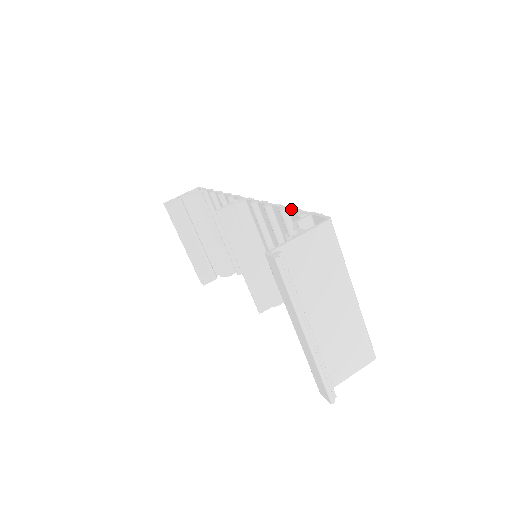
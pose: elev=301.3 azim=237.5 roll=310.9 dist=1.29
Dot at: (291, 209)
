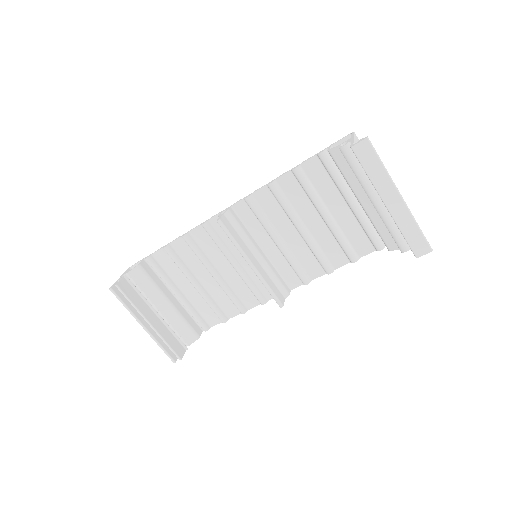
Dot at: (304, 161)
